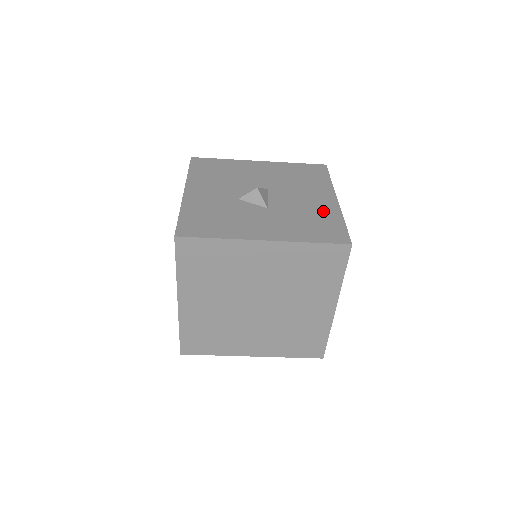
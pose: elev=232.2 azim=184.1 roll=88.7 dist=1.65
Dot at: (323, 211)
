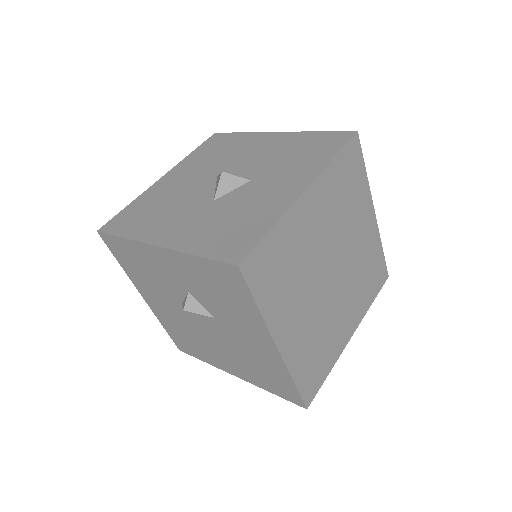
Dot at: (289, 143)
